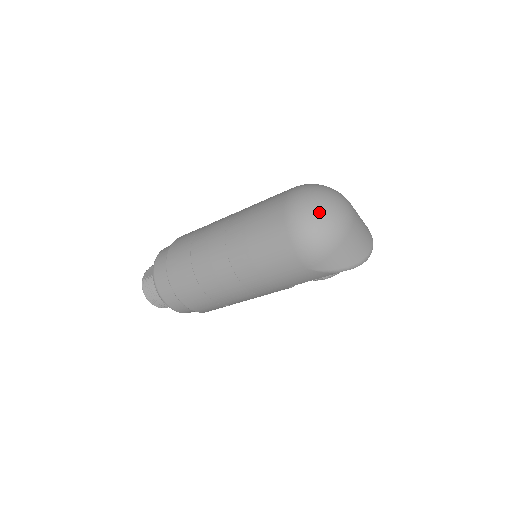
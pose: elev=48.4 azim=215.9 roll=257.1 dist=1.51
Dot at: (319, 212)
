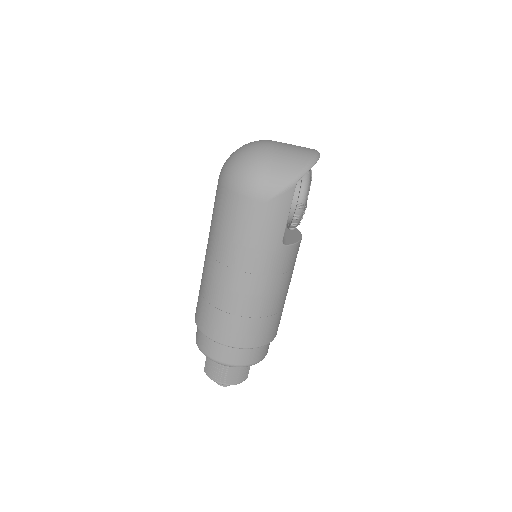
Dot at: (238, 156)
